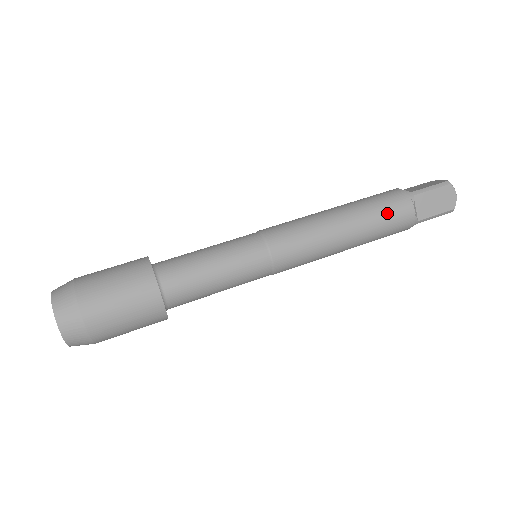
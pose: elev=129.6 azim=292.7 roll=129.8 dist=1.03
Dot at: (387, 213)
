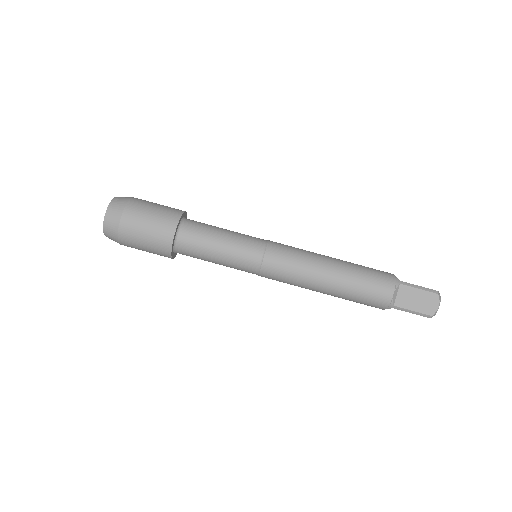
Dot at: (360, 303)
